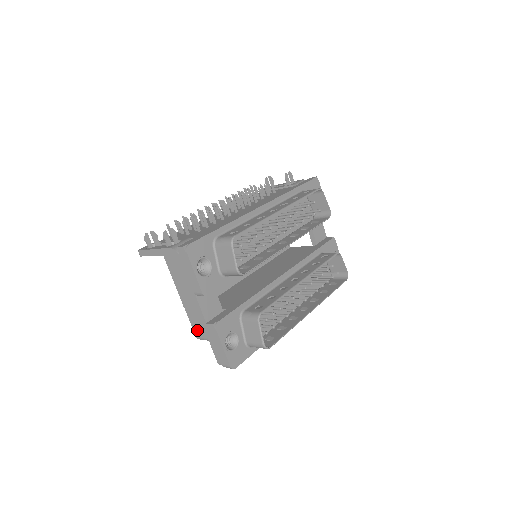
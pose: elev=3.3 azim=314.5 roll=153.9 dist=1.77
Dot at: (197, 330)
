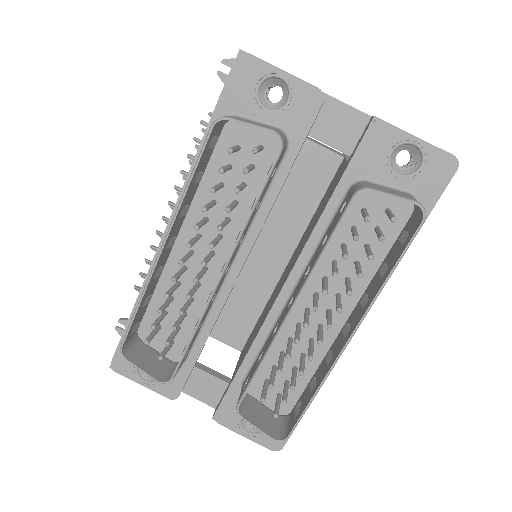
Dot at: occluded
